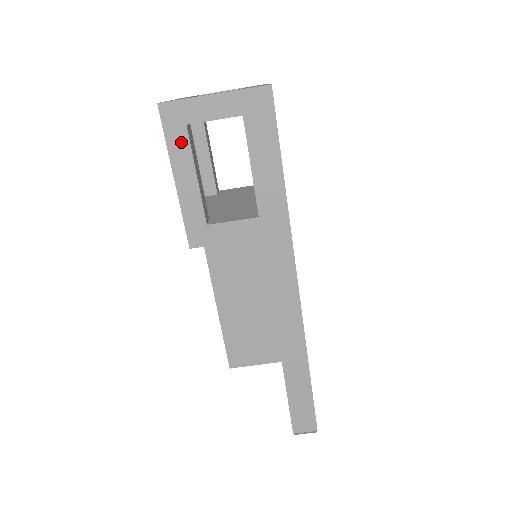
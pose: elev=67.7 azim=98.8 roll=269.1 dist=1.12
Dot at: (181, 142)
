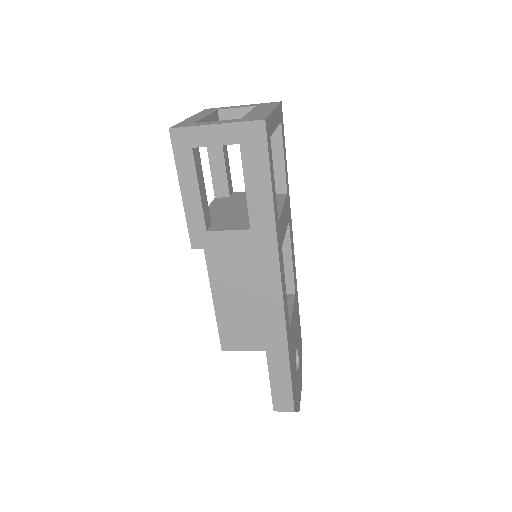
Dot at: (187, 162)
